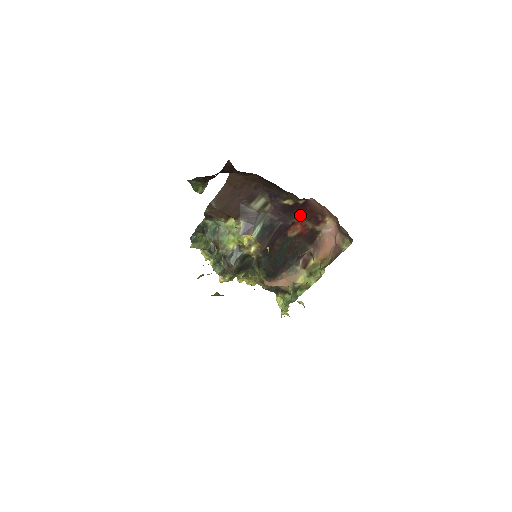
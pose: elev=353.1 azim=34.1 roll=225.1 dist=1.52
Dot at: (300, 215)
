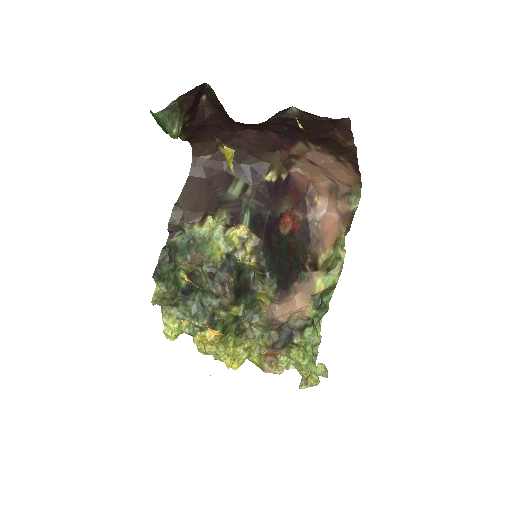
Dot at: (286, 201)
